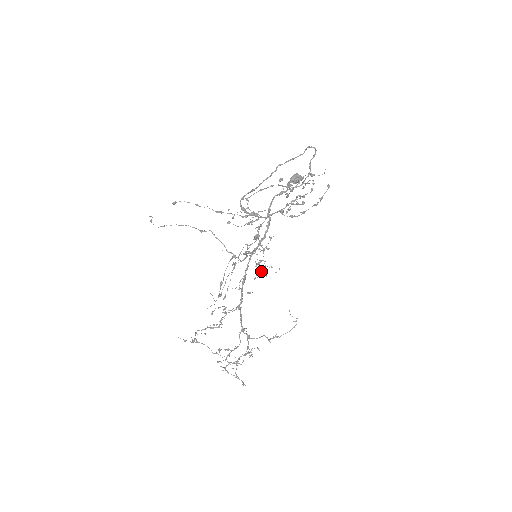
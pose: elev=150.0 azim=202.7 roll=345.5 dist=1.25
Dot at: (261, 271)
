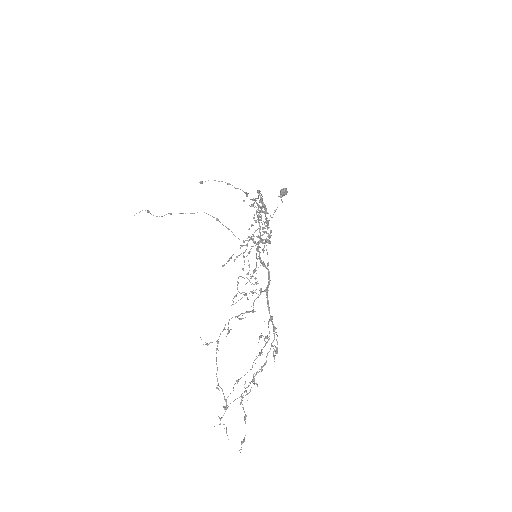
Dot at: occluded
